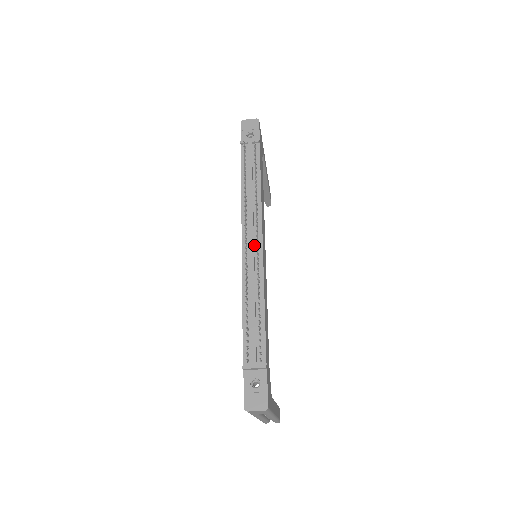
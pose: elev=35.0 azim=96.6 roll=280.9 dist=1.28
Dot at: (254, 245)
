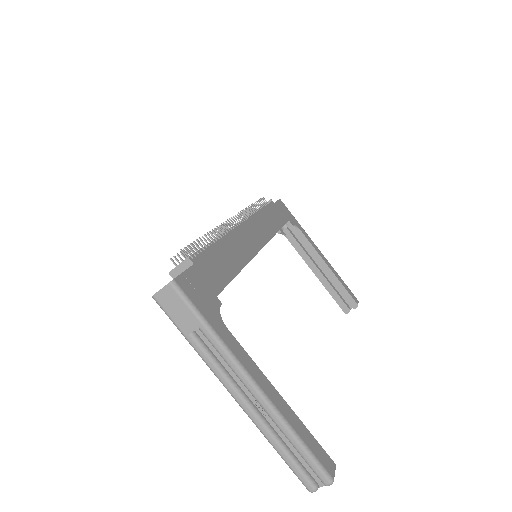
Dot at: occluded
